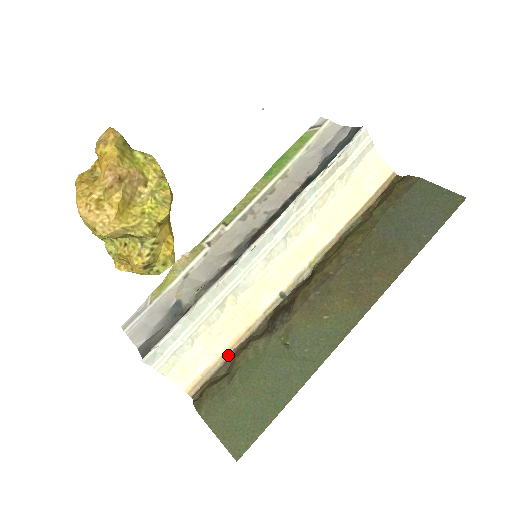
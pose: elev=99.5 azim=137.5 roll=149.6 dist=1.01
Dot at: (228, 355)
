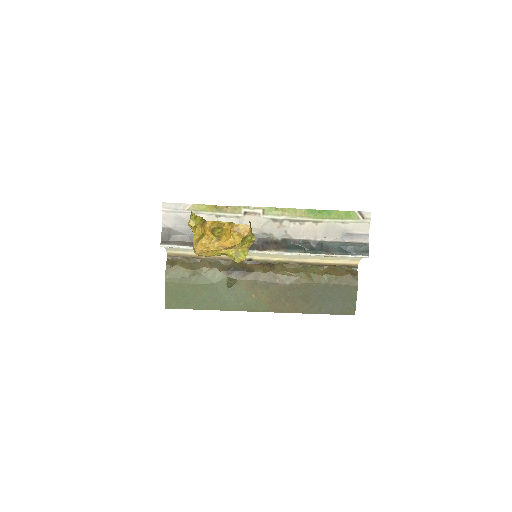
Dot at: (201, 257)
